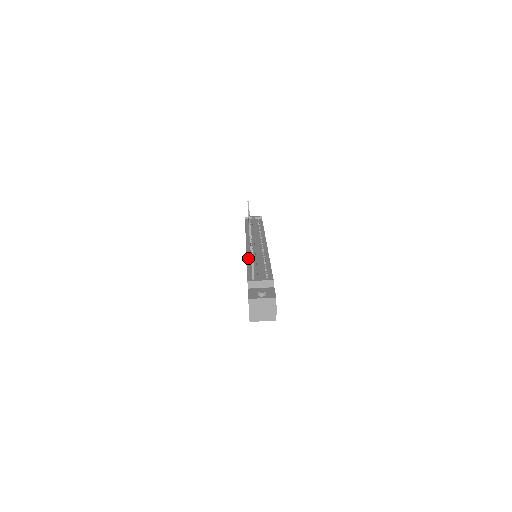
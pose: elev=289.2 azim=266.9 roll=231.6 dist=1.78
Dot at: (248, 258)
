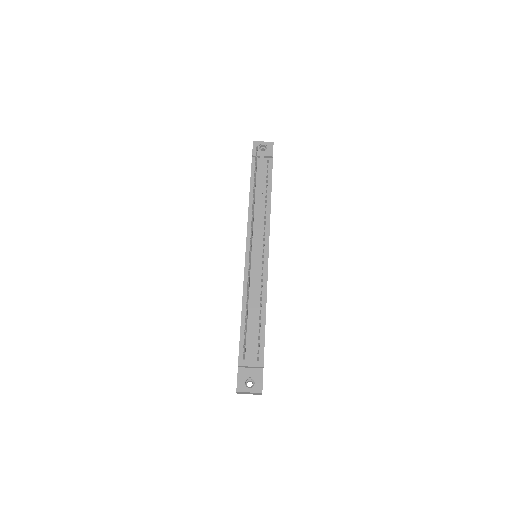
Dot at: (244, 294)
